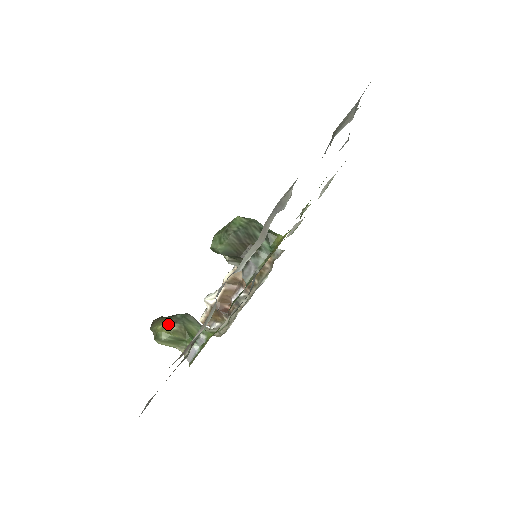
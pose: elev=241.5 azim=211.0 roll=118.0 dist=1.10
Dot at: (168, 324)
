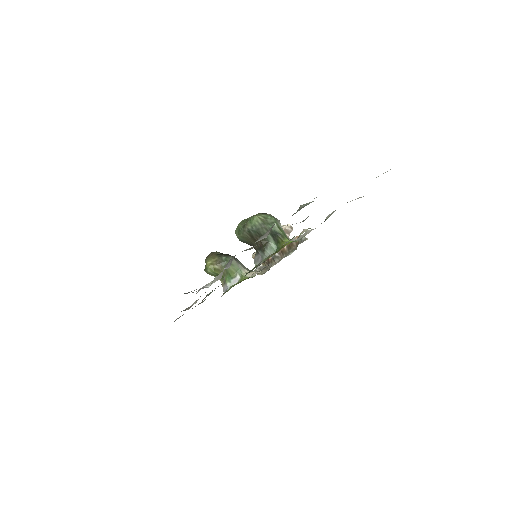
Dot at: (214, 263)
